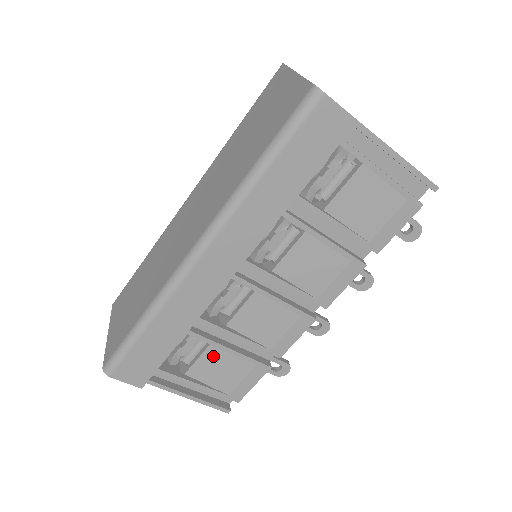
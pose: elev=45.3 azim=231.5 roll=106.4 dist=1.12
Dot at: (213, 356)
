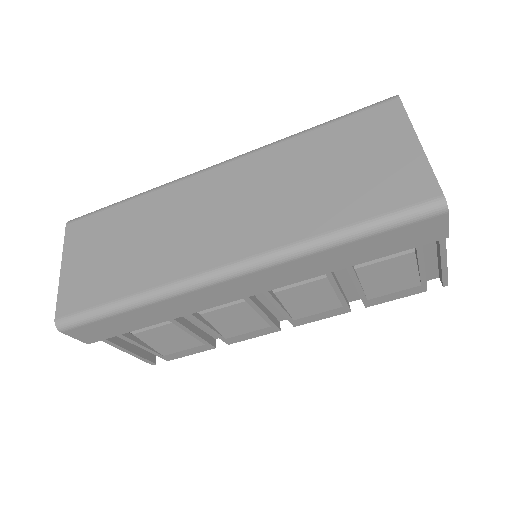
Dot at: (171, 330)
